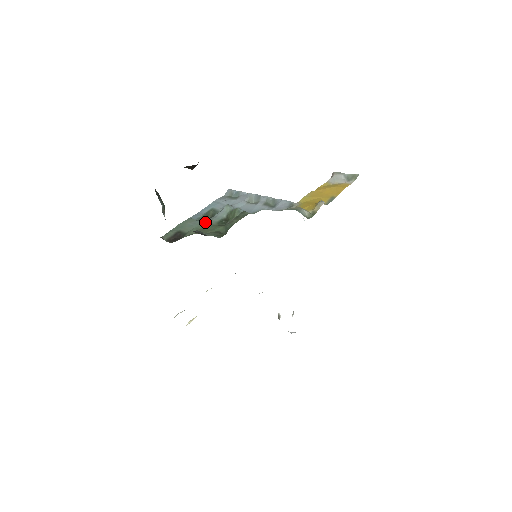
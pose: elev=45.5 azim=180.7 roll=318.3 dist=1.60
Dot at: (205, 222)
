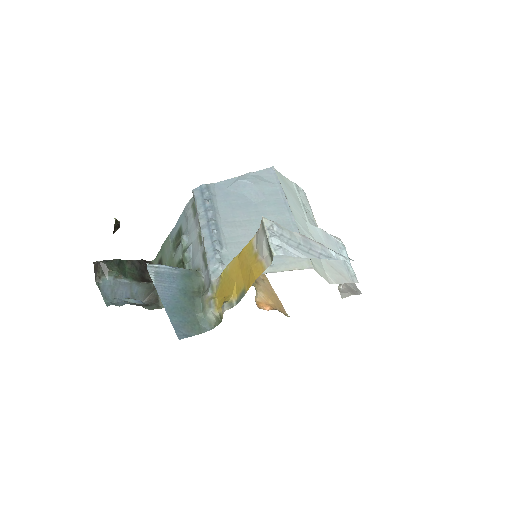
Dot at: (171, 257)
